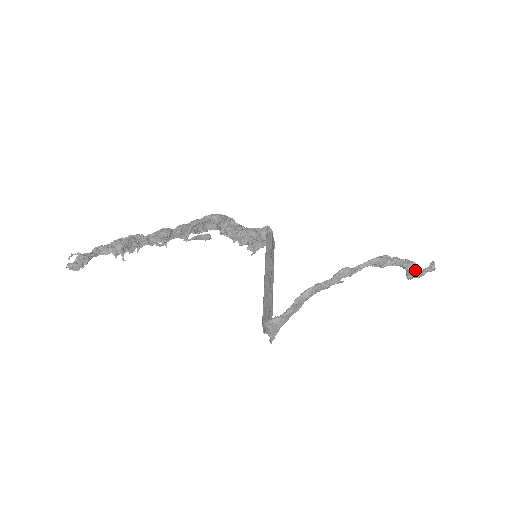
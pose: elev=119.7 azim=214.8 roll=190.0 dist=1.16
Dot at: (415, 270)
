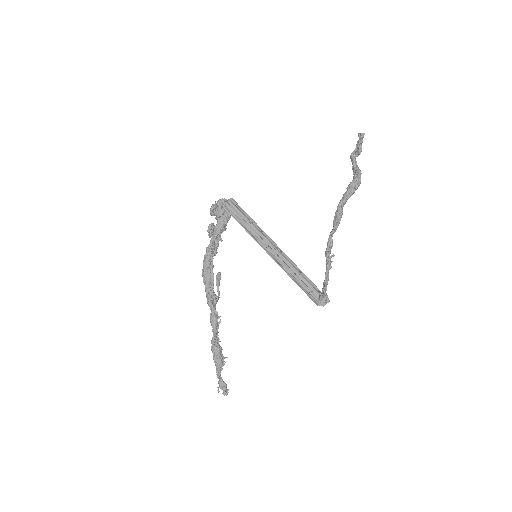
Dot at: occluded
